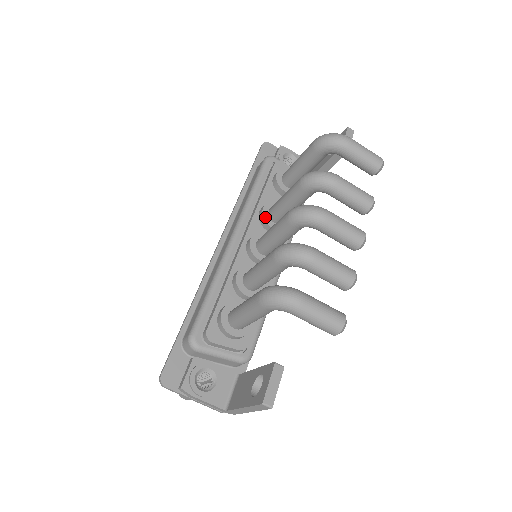
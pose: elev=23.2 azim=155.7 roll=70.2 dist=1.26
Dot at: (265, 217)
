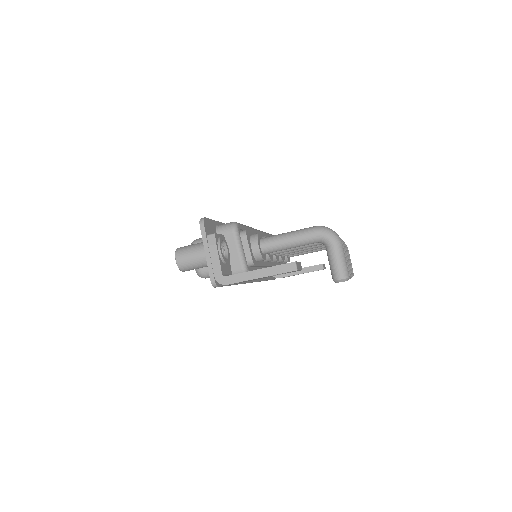
Dot at: occluded
